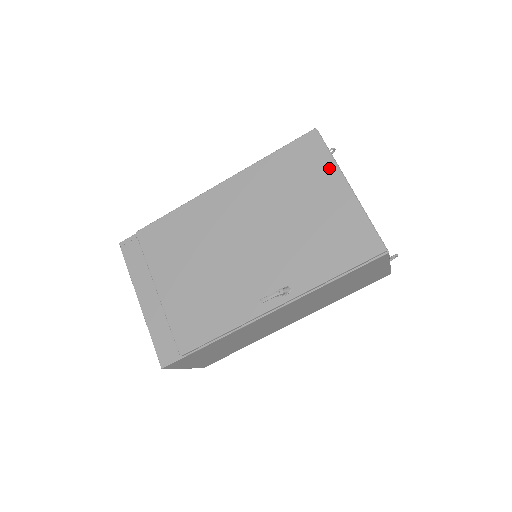
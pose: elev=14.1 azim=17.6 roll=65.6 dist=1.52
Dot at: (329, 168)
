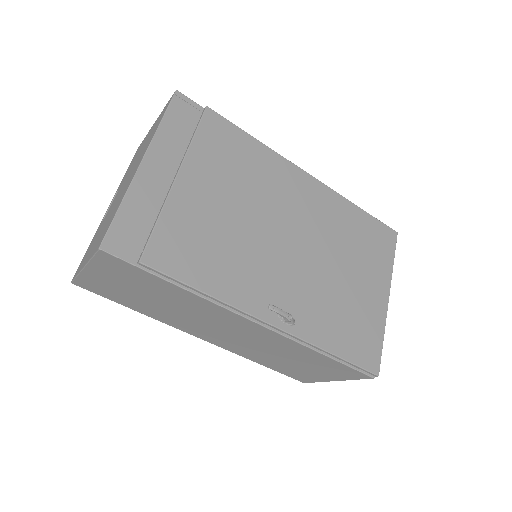
Dot at: (386, 270)
